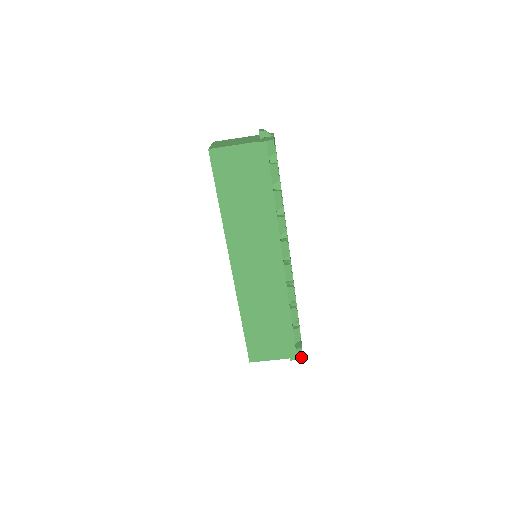
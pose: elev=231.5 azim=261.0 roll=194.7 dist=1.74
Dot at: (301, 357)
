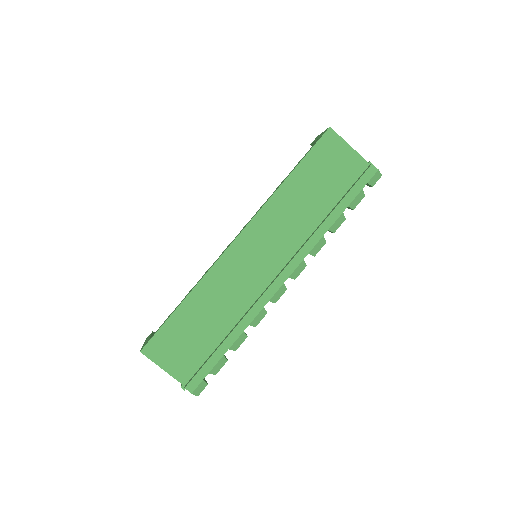
Dot at: (197, 394)
